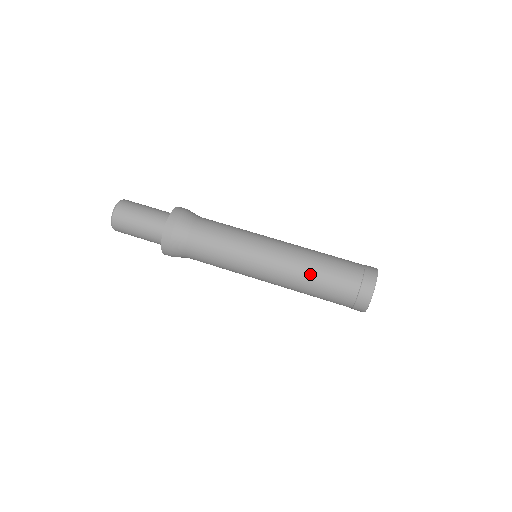
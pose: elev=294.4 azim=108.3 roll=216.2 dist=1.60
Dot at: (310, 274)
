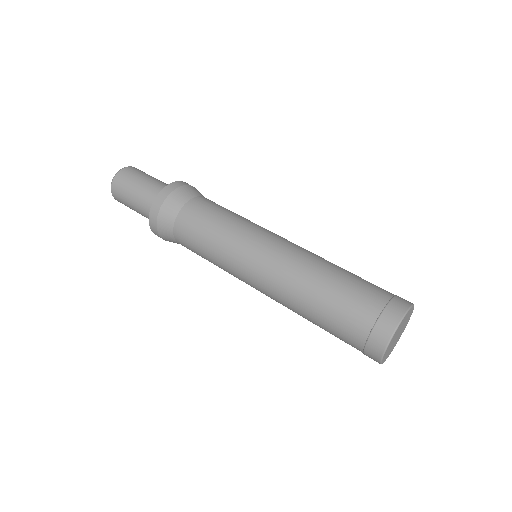
Dot at: (310, 287)
